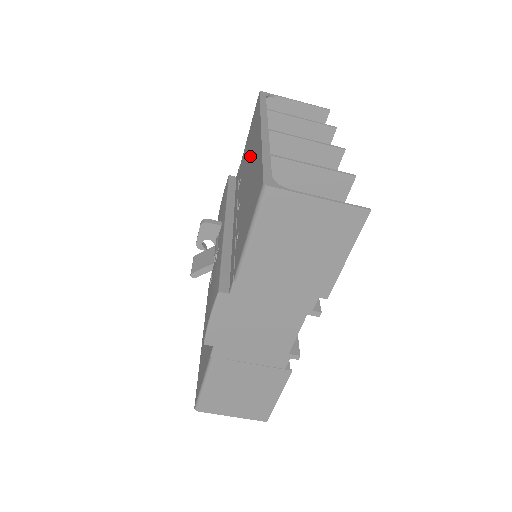
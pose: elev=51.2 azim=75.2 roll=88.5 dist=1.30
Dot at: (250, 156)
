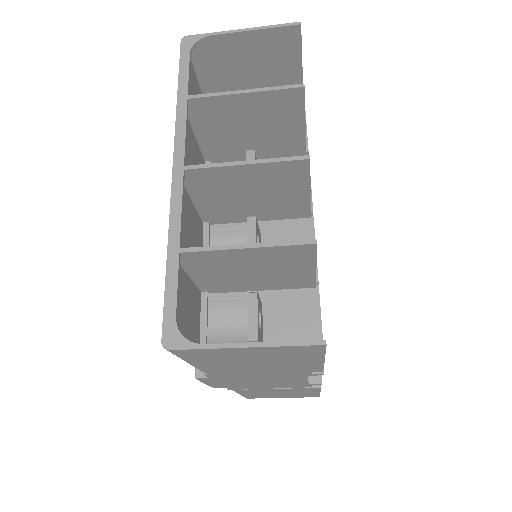
Dot at: occluded
